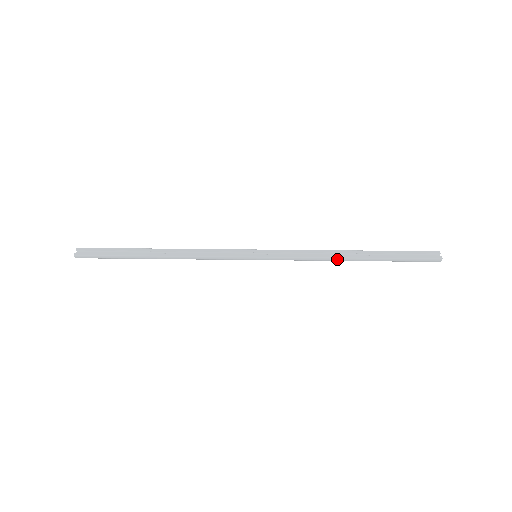
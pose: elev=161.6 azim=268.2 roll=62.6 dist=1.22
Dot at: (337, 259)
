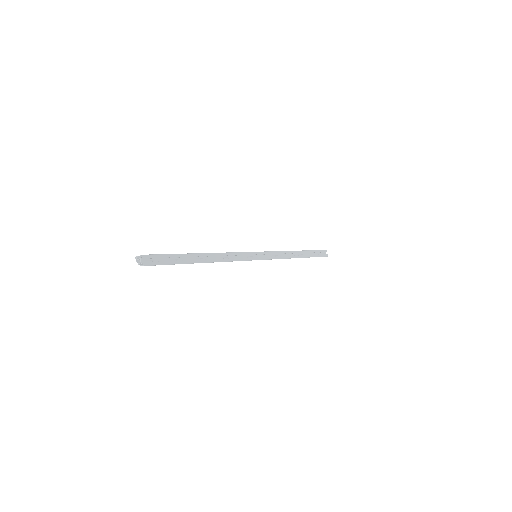
Dot at: occluded
